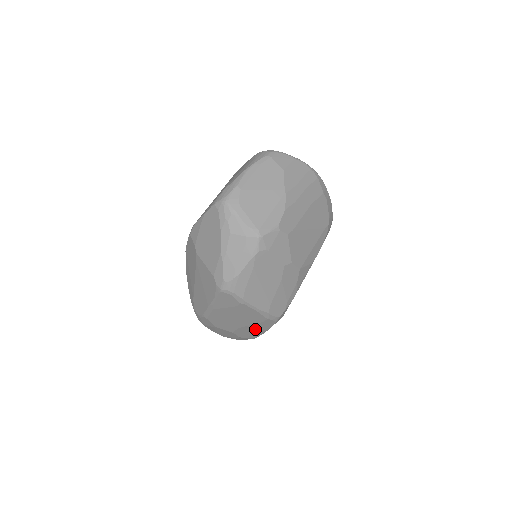
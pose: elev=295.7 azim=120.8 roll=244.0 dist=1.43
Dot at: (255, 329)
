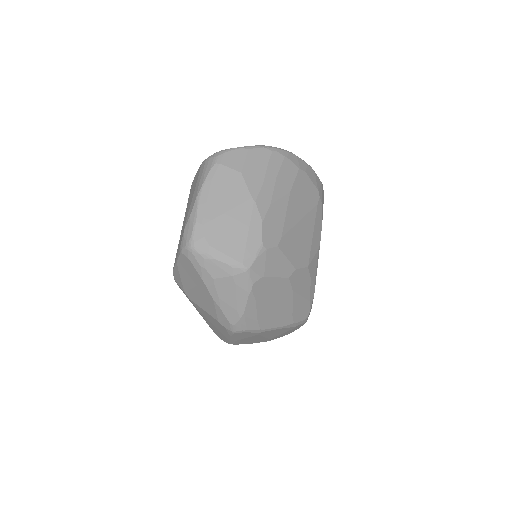
Dot at: (288, 332)
